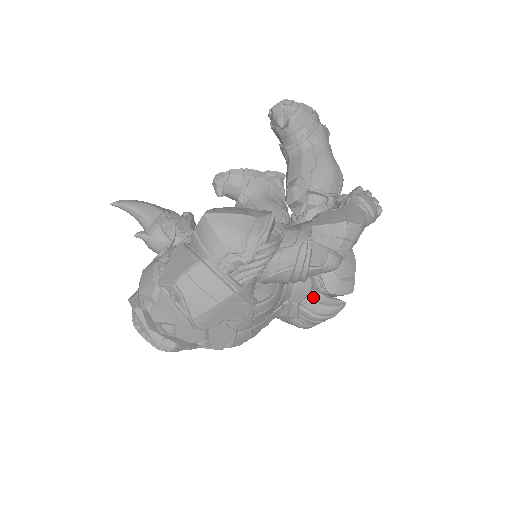
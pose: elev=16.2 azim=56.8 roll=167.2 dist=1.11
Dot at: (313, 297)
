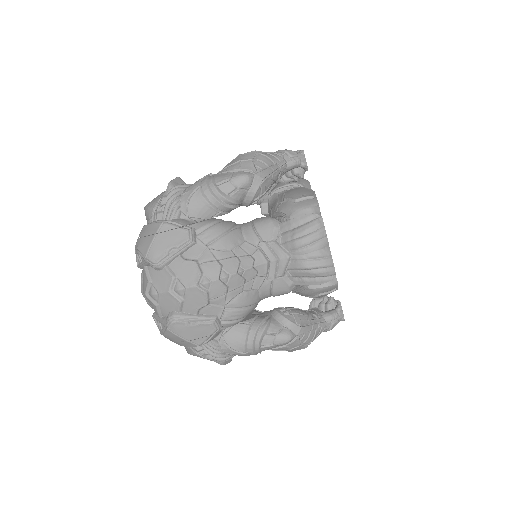
Dot at: (283, 228)
